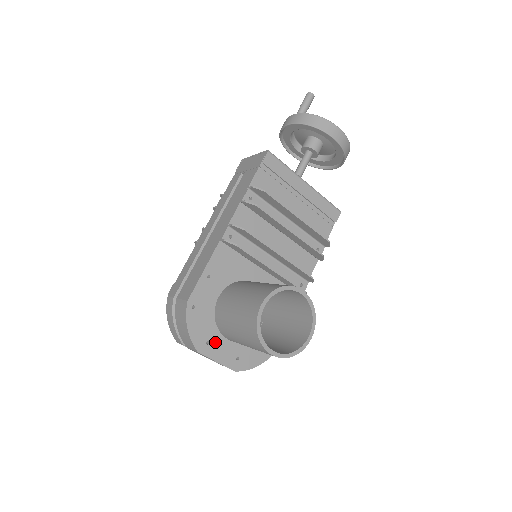
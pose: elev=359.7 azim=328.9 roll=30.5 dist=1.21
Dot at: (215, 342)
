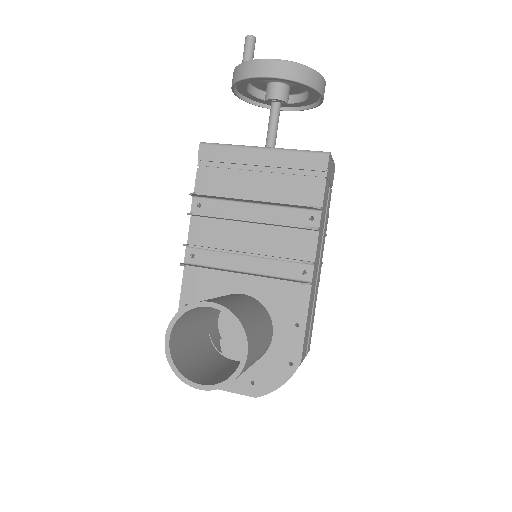
Dot at: occluded
